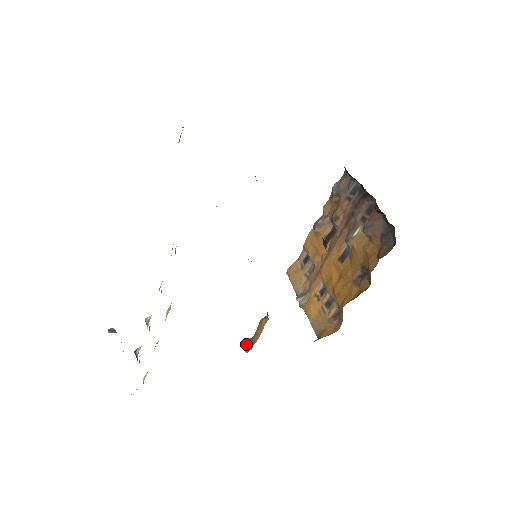
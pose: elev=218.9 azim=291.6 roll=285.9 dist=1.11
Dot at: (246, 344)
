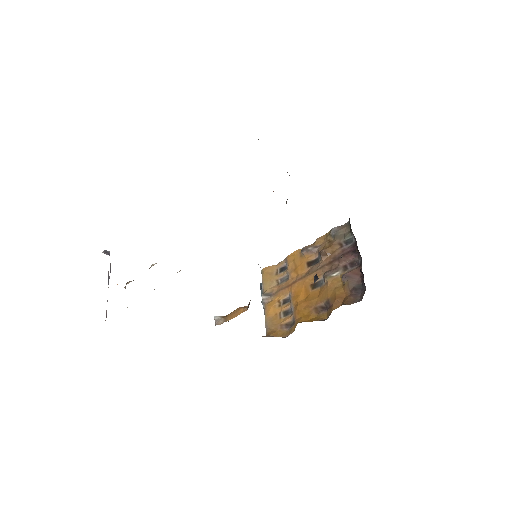
Dot at: (218, 318)
